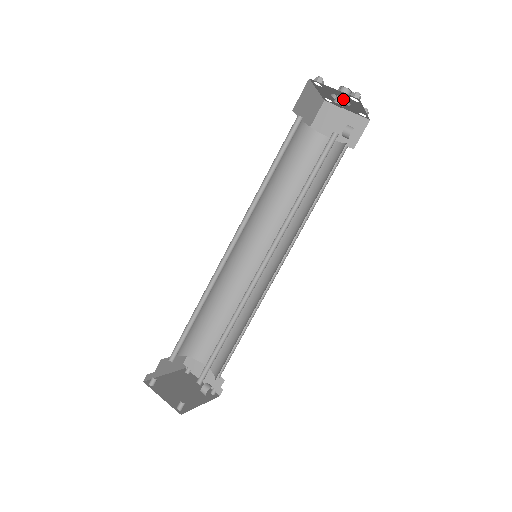
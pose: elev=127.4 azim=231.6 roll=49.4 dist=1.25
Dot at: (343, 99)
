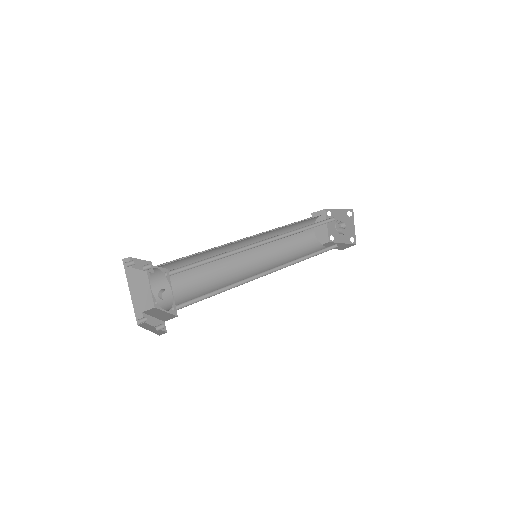
Dot at: (342, 224)
